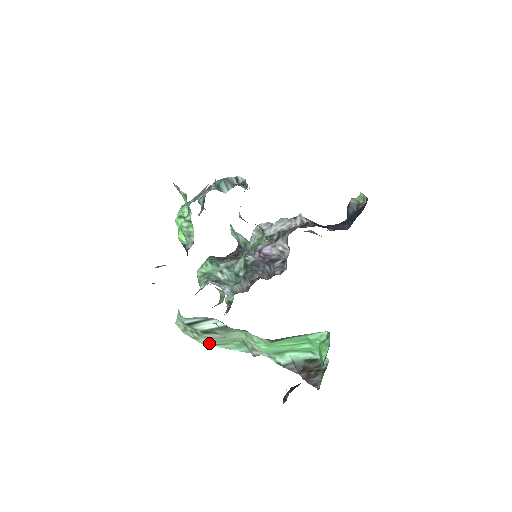
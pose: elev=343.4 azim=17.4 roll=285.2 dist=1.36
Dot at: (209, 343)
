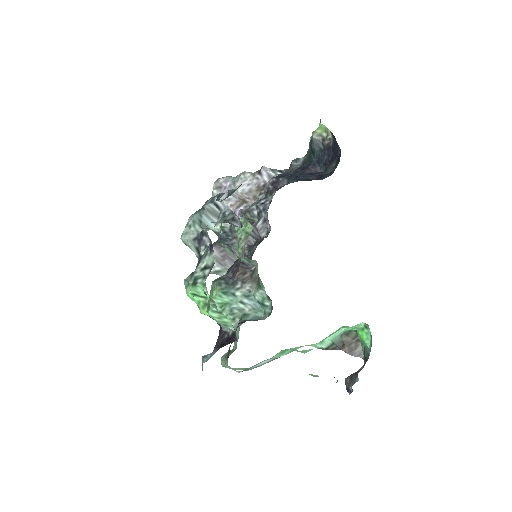
Dot at: (259, 366)
